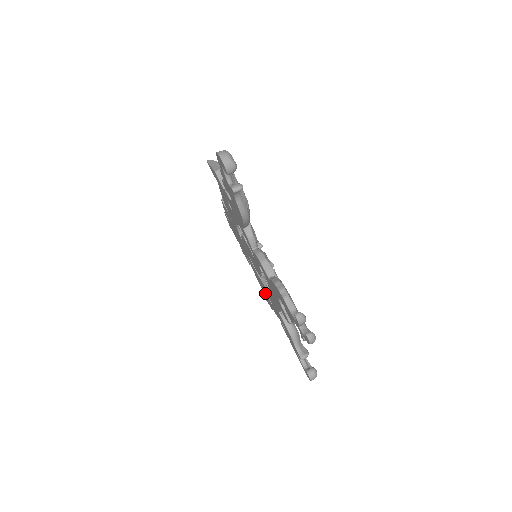
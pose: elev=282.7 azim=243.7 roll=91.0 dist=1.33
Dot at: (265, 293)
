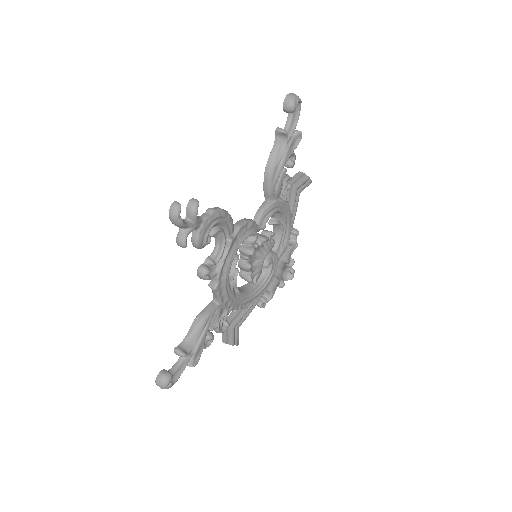
Dot at: occluded
